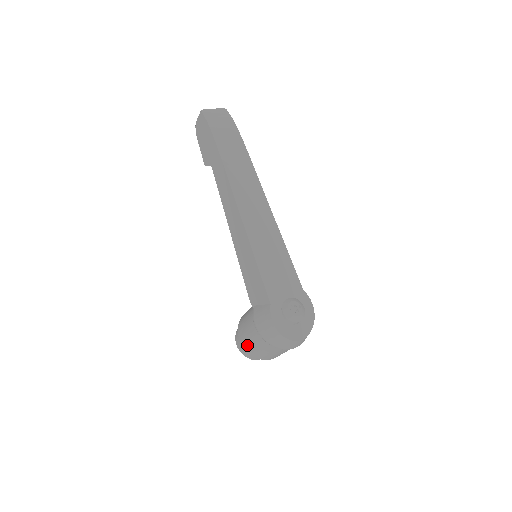
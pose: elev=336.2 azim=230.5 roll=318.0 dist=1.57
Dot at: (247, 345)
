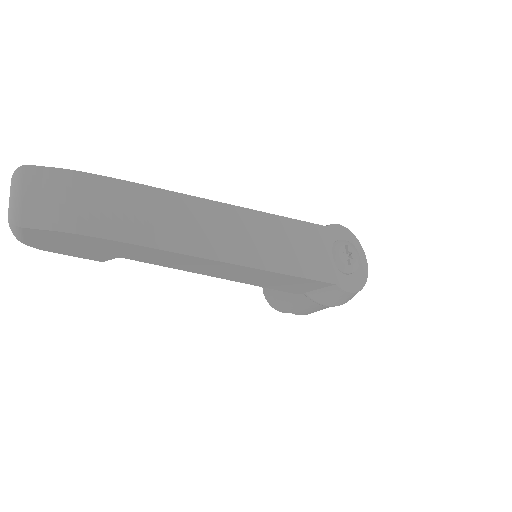
Dot at: occluded
